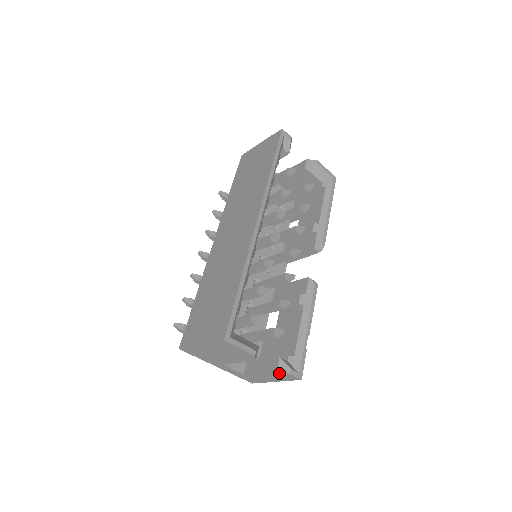
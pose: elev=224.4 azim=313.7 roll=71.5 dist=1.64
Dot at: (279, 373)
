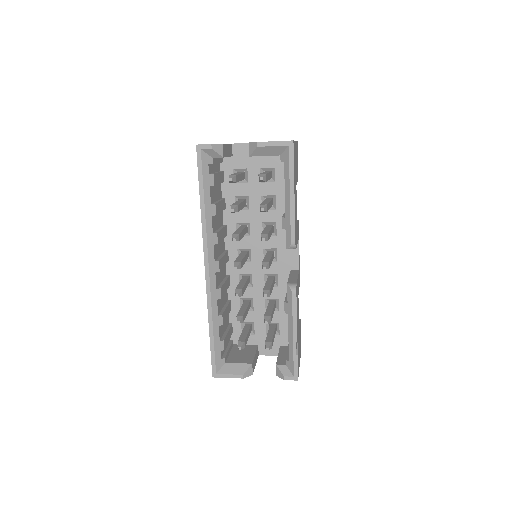
Dot at: occluded
